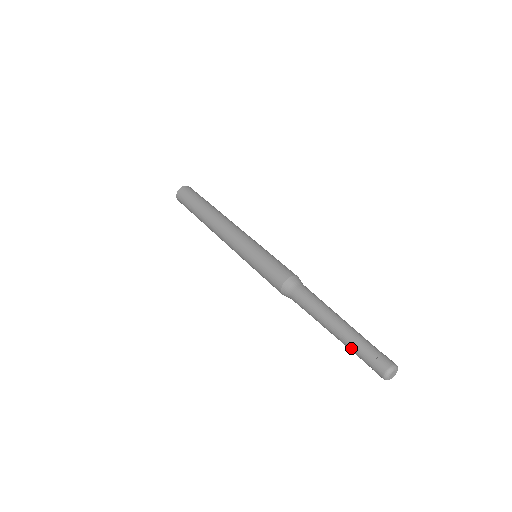
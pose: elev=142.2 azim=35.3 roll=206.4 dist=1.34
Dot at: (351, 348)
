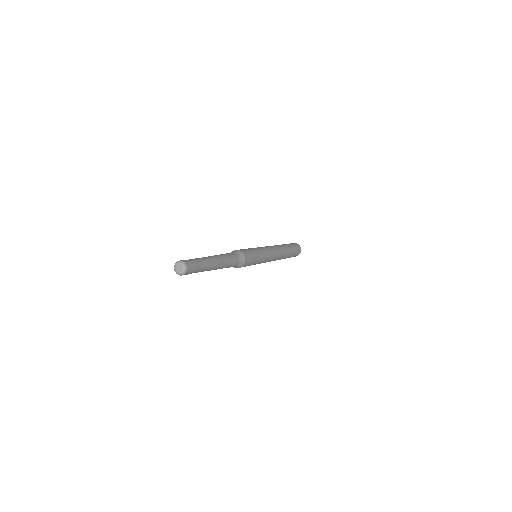
Dot at: occluded
